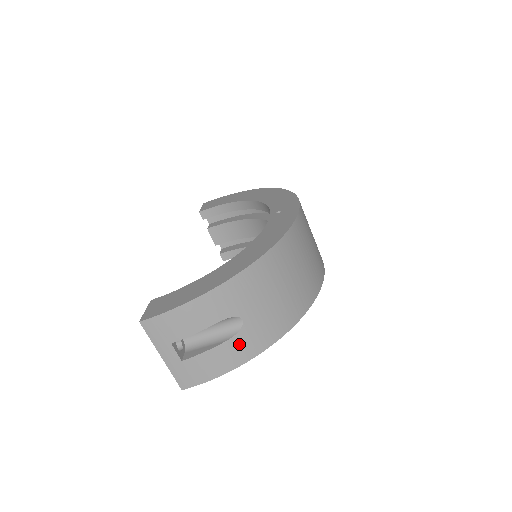
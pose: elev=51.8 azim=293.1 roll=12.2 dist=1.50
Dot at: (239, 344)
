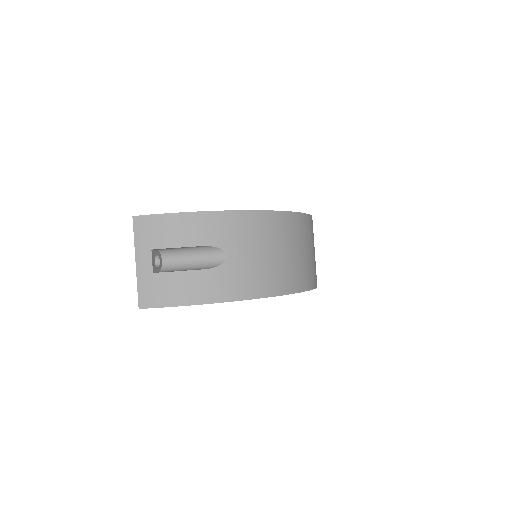
Dot at: (214, 279)
